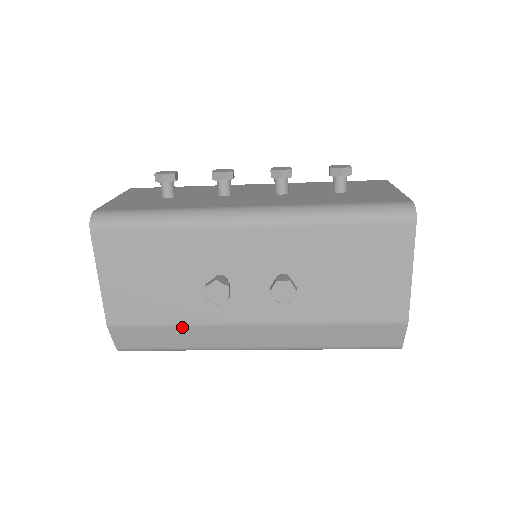
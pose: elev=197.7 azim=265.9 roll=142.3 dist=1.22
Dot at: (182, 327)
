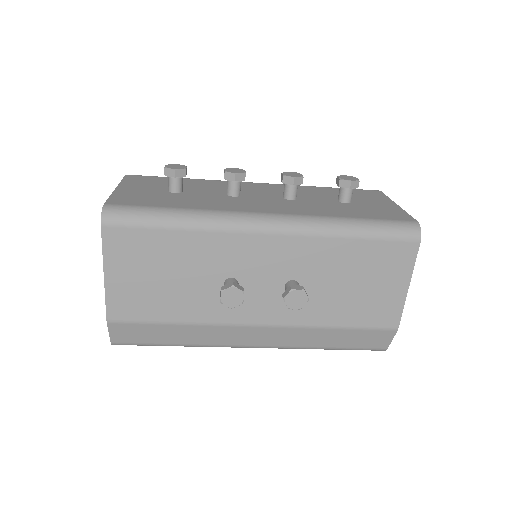
Dot at: (185, 325)
